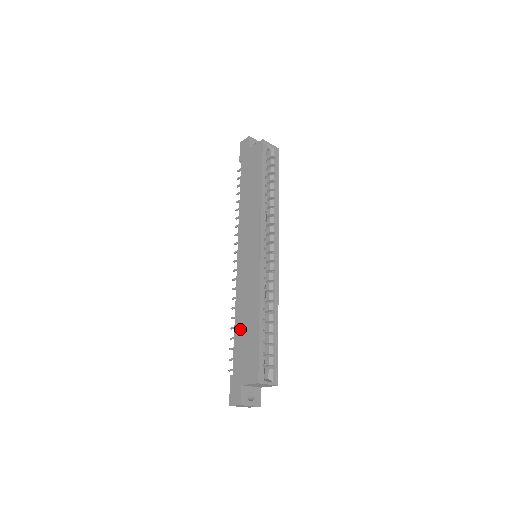
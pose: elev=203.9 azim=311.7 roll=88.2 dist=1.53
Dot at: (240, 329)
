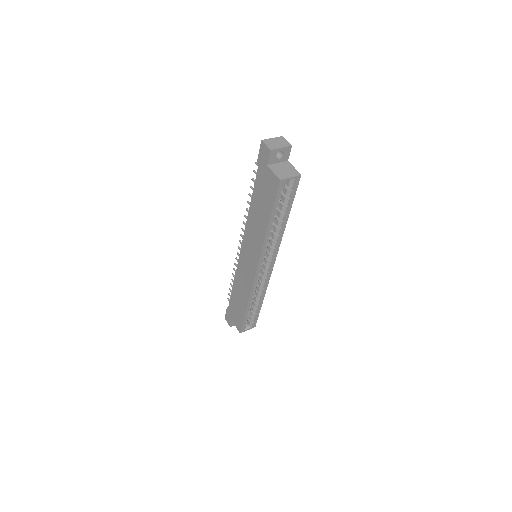
Dot at: (235, 295)
